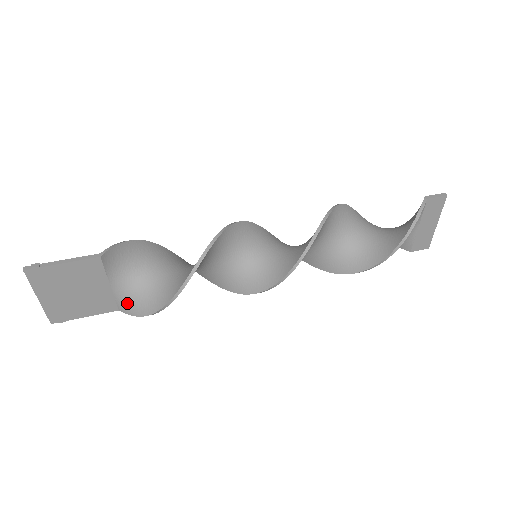
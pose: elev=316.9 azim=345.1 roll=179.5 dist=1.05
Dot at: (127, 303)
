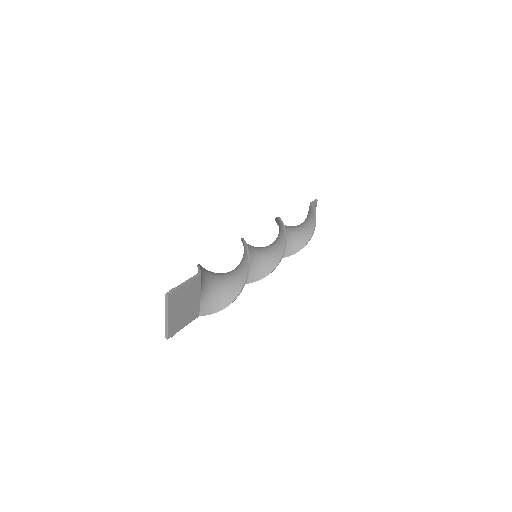
Dot at: (208, 306)
